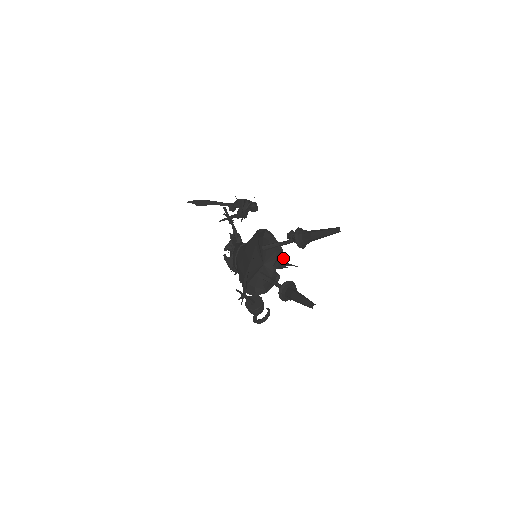
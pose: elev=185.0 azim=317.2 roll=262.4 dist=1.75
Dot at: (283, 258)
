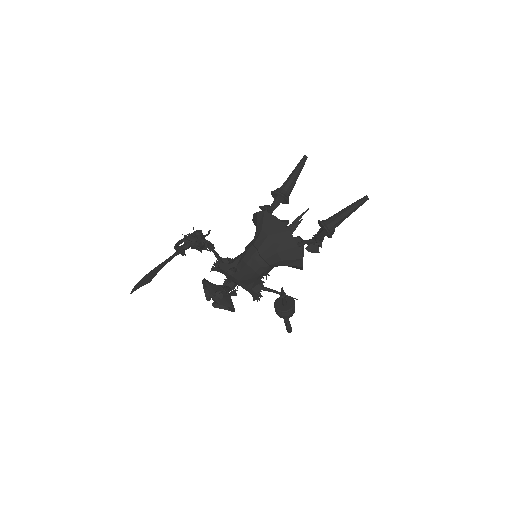
Dot at: (288, 221)
